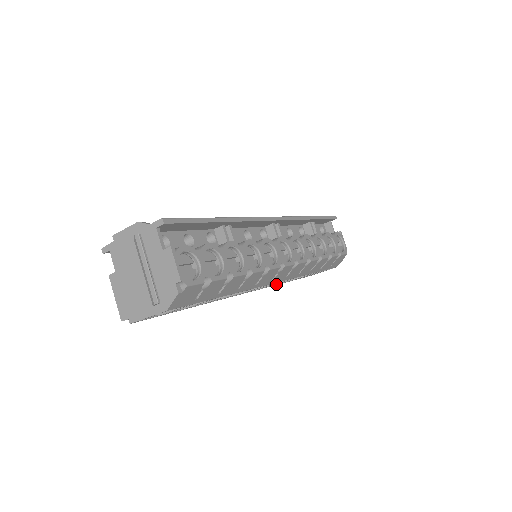
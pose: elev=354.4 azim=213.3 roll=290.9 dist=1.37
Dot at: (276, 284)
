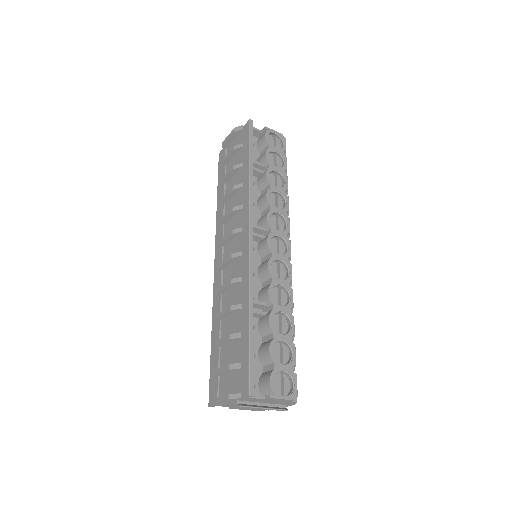
Dot at: occluded
